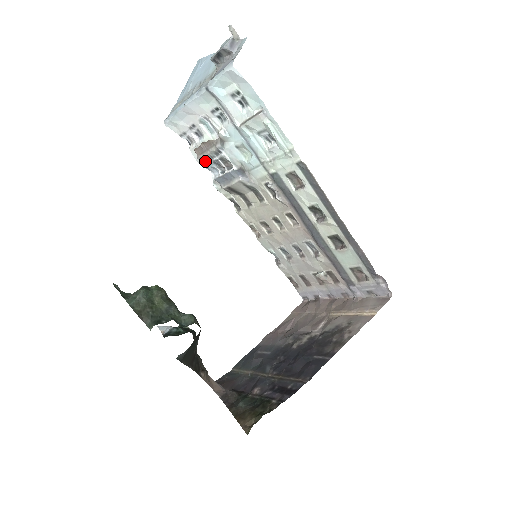
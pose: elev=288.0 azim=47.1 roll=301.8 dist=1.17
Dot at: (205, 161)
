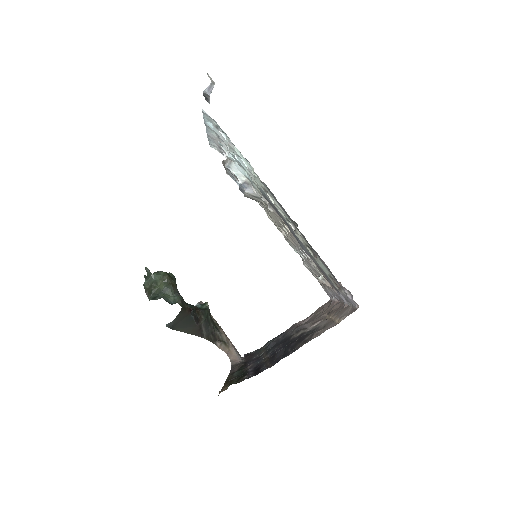
Dot at: (230, 175)
